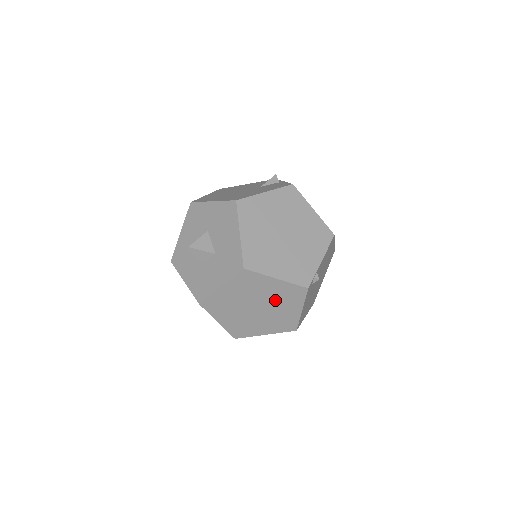
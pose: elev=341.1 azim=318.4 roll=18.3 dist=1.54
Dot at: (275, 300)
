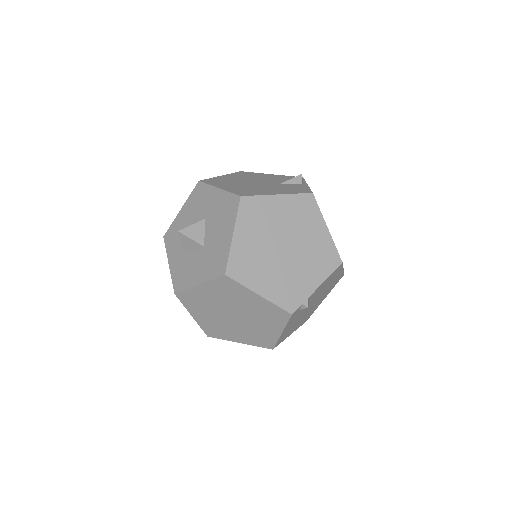
Dot at: (254, 314)
